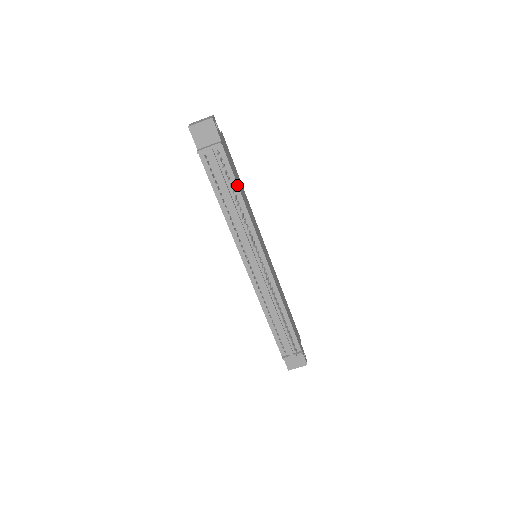
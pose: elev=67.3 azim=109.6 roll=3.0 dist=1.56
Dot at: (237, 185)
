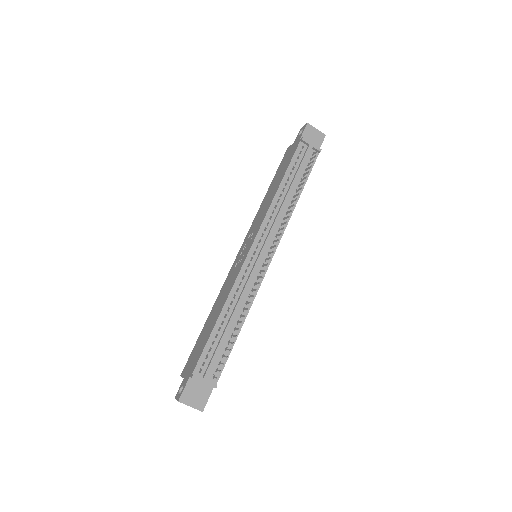
Dot at: (304, 185)
